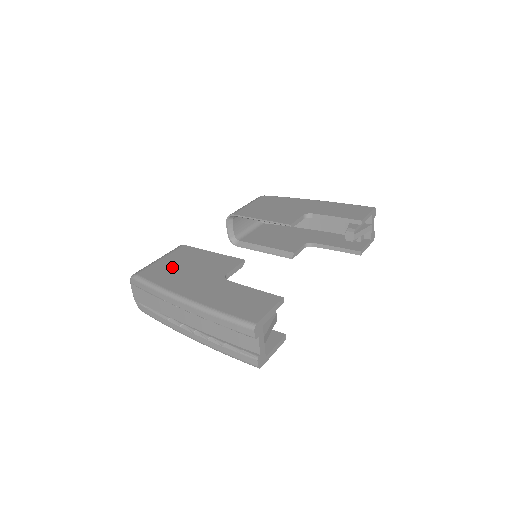
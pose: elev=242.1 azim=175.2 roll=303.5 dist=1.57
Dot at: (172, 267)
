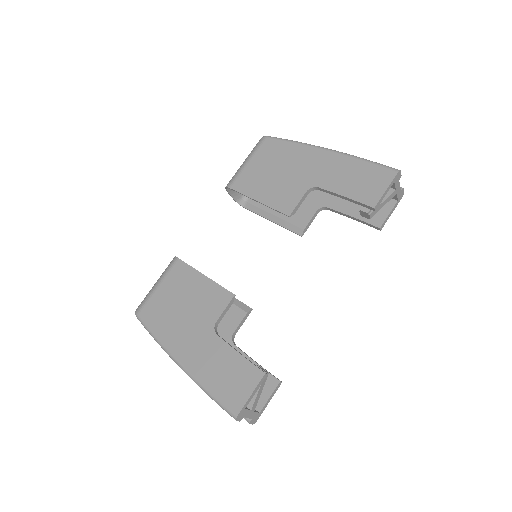
Dot at: (167, 304)
